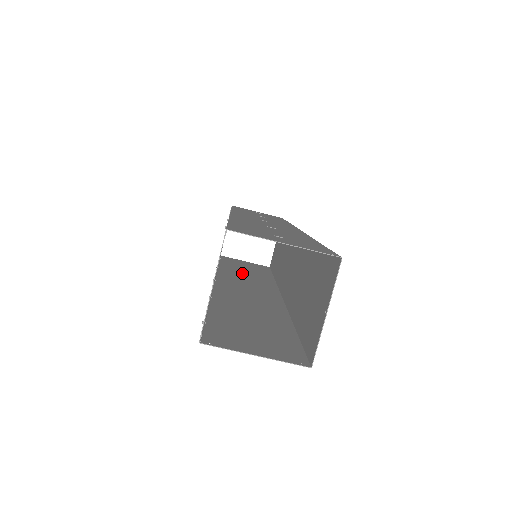
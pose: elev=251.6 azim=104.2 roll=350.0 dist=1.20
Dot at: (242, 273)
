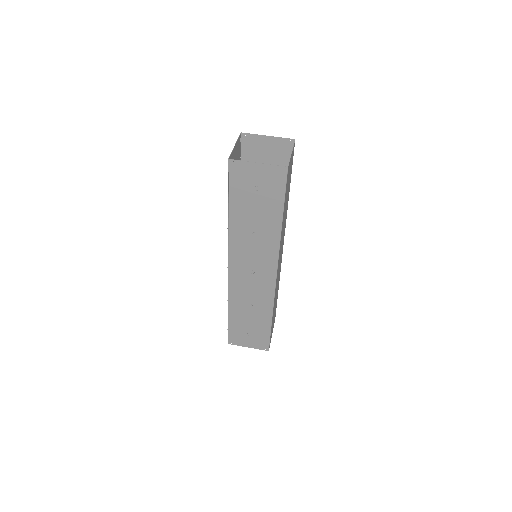
Dot at: (247, 309)
